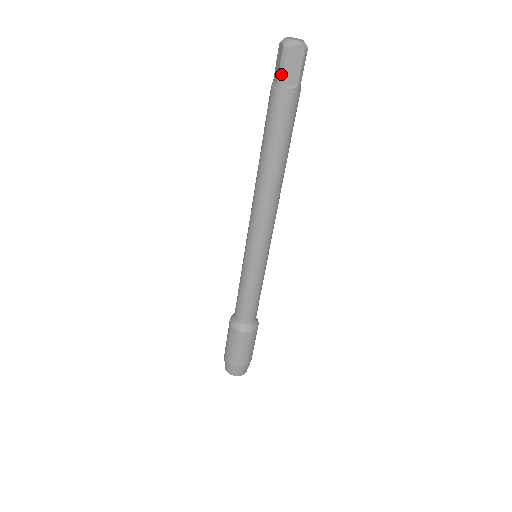
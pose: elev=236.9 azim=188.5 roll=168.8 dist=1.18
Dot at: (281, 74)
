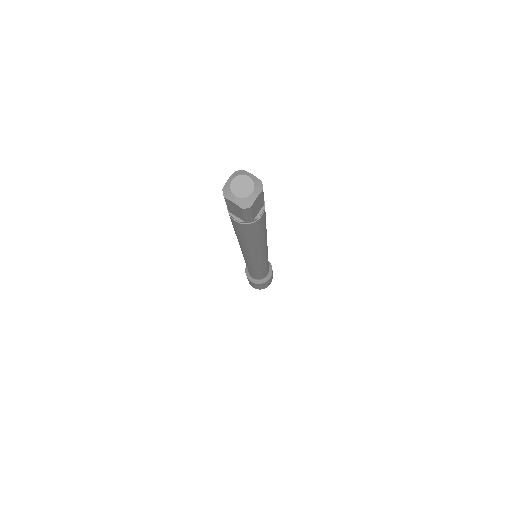
Dot at: (248, 218)
